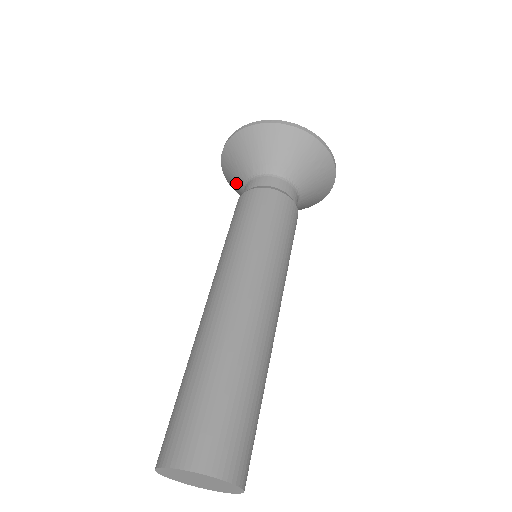
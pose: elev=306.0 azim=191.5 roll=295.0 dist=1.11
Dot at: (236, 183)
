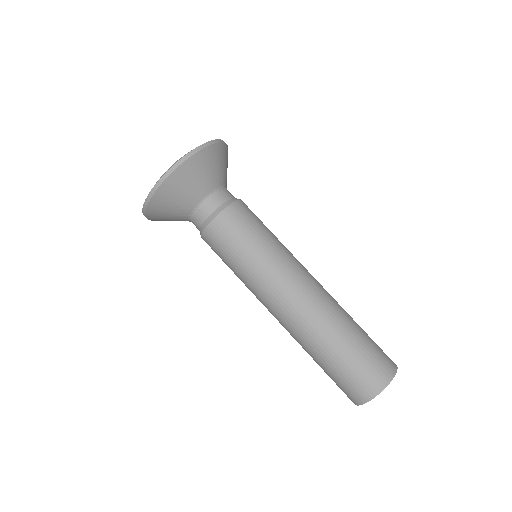
Dot at: (174, 216)
